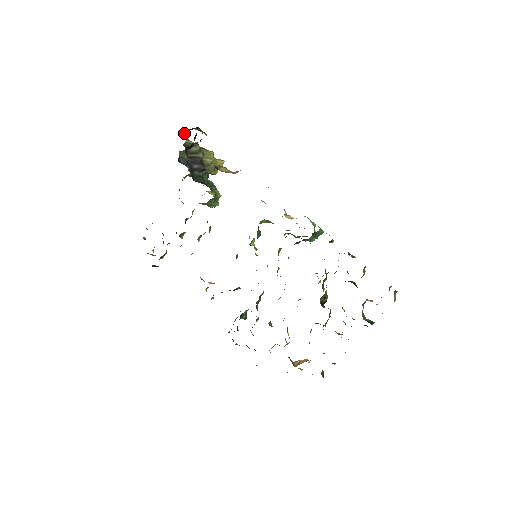
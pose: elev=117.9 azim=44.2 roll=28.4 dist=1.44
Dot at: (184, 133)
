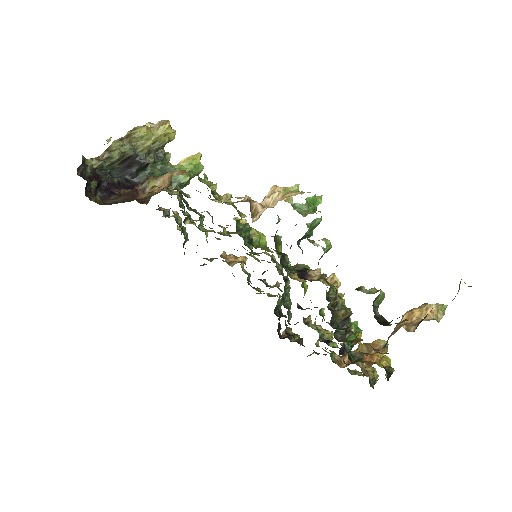
Dot at: (79, 174)
